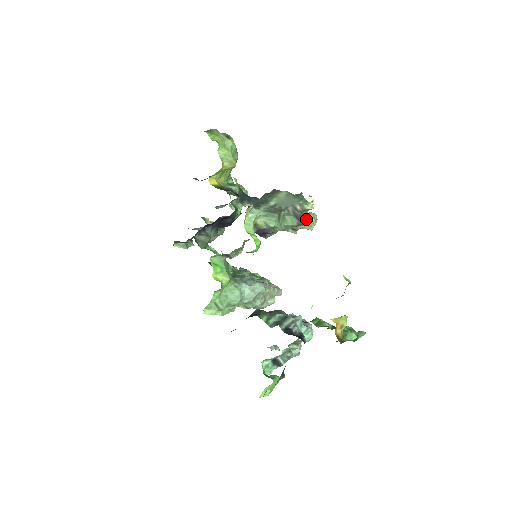
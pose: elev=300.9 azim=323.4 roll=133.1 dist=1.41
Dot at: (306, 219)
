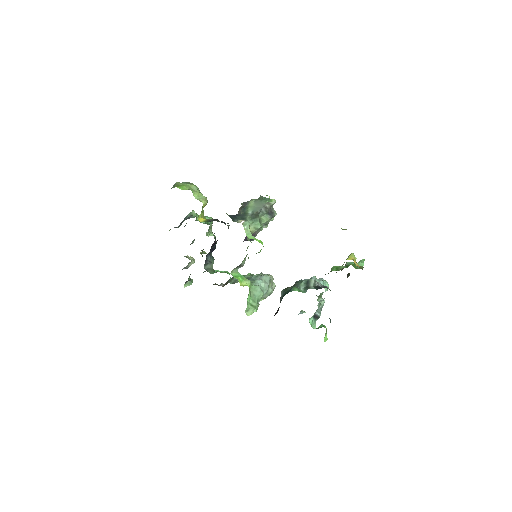
Dot at: (274, 212)
